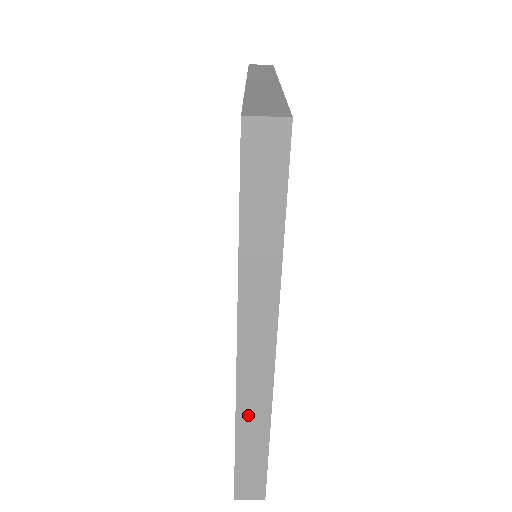
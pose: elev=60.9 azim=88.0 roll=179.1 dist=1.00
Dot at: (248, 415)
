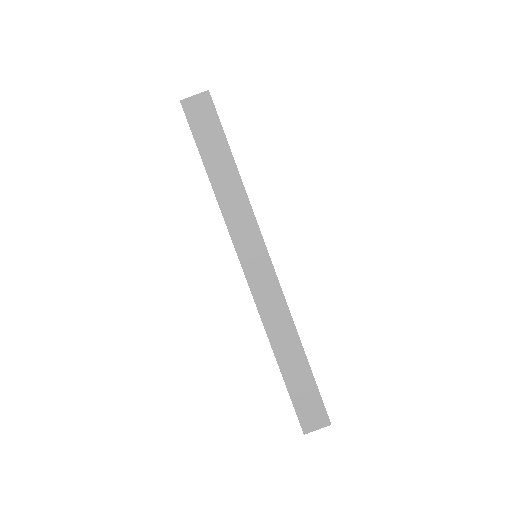
Dot at: (275, 328)
